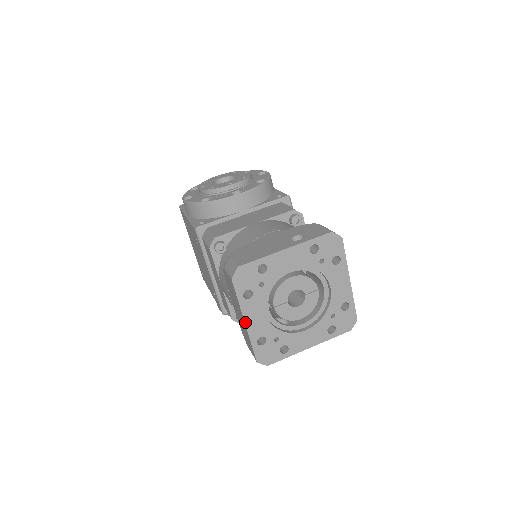
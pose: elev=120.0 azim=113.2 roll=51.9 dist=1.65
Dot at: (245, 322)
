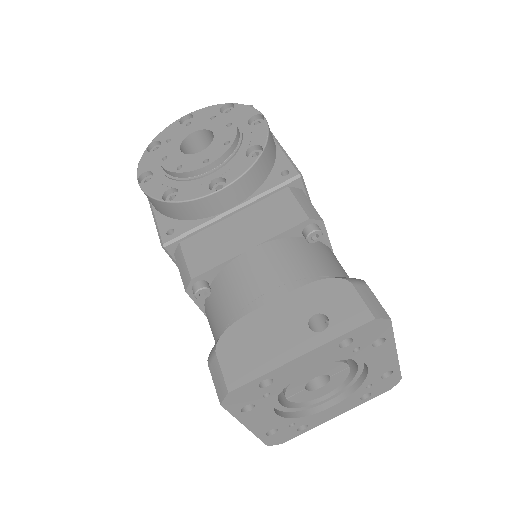
Dot at: (247, 427)
